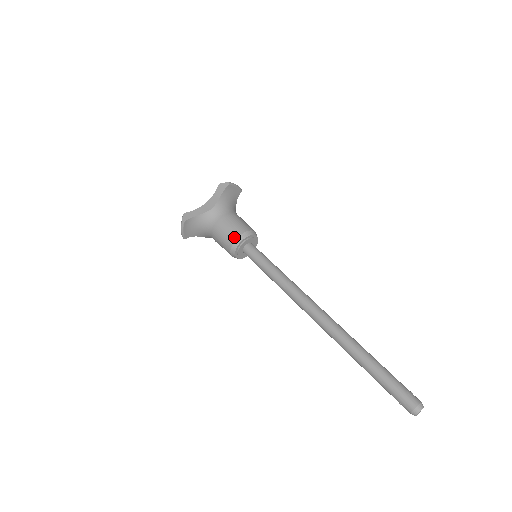
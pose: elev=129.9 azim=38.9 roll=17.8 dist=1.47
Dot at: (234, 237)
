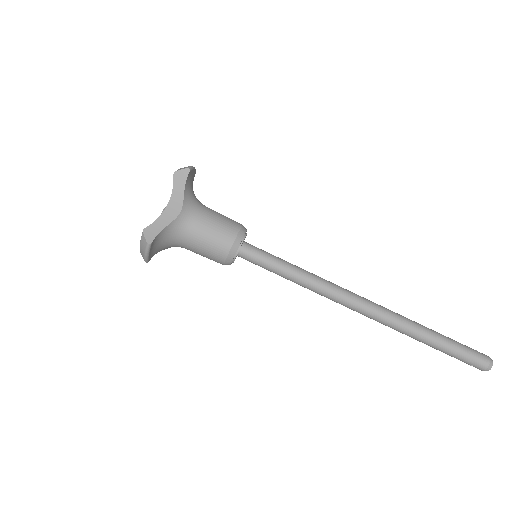
Dot at: (228, 243)
